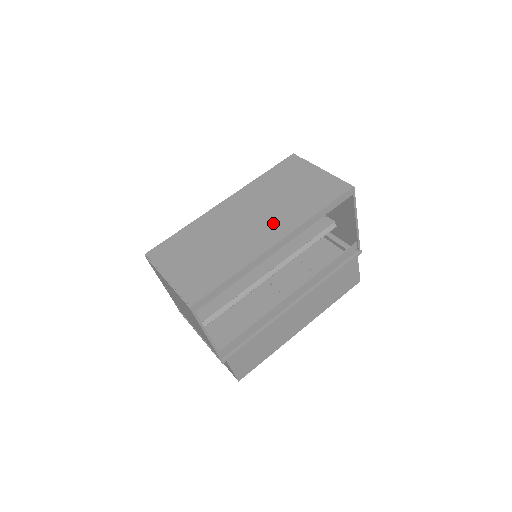
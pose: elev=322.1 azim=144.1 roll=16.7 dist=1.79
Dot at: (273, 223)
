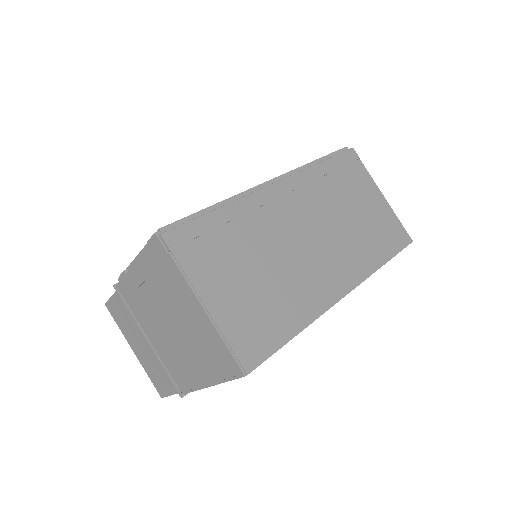
Dot at: (340, 258)
